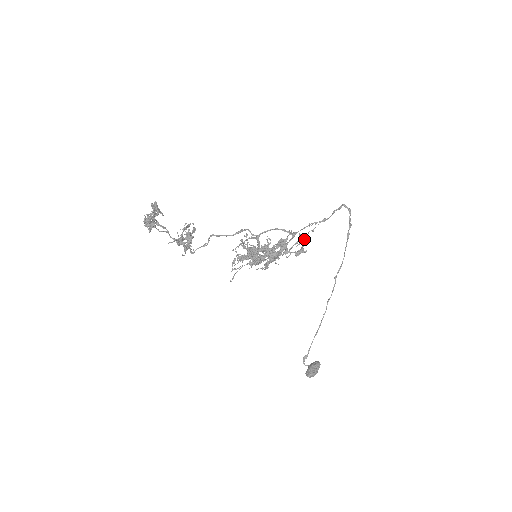
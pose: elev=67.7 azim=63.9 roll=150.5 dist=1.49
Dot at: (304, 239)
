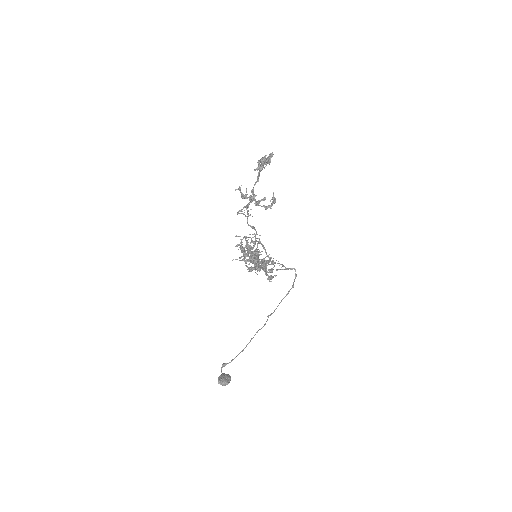
Dot at: occluded
